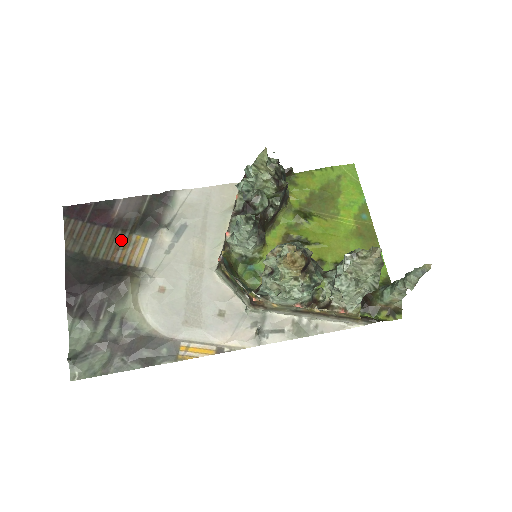
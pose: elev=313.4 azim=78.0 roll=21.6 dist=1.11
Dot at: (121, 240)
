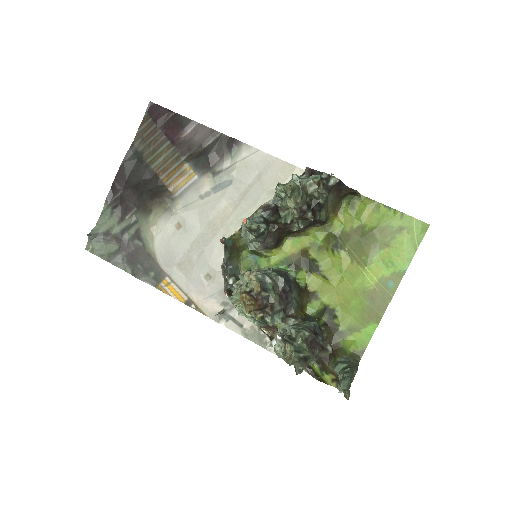
Dot at: (175, 162)
